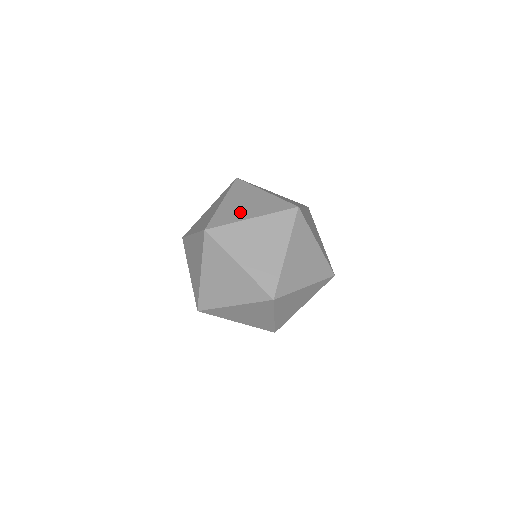
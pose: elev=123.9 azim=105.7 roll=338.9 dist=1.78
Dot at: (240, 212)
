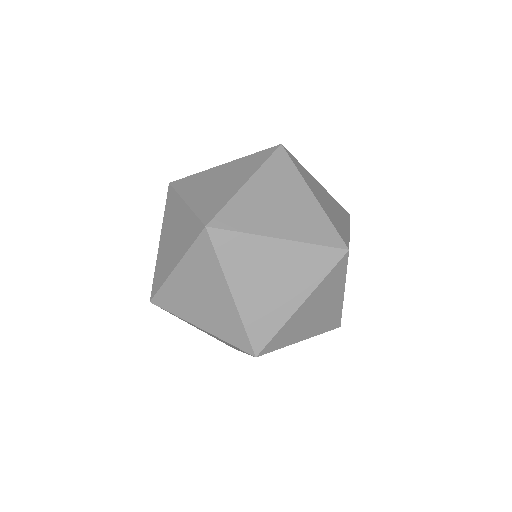
Dot at: (223, 189)
